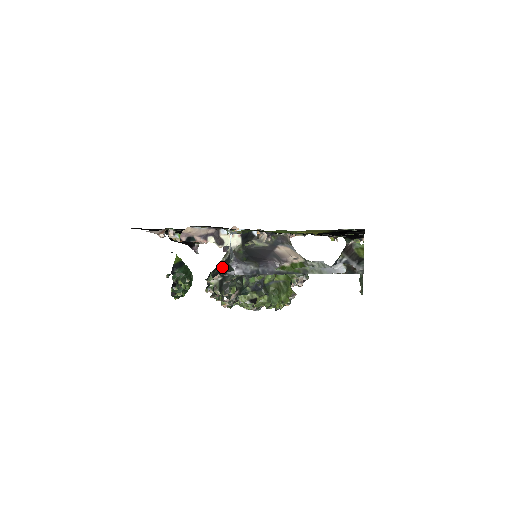
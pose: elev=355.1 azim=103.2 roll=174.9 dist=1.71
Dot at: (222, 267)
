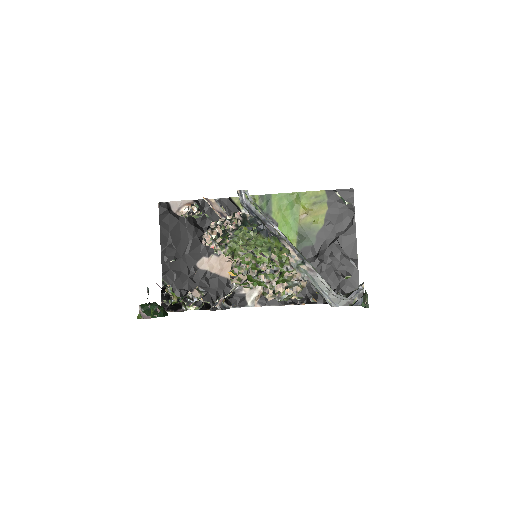
Dot at: occluded
